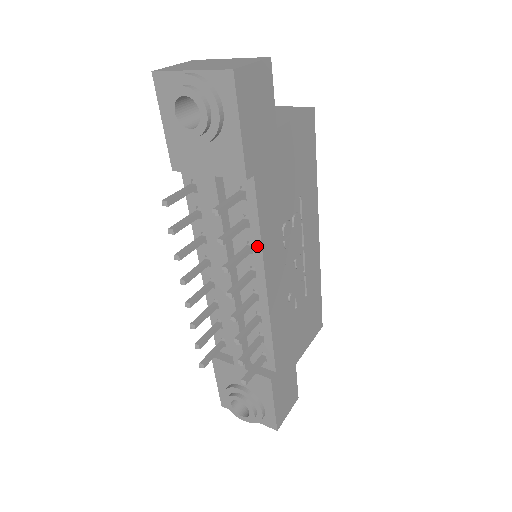
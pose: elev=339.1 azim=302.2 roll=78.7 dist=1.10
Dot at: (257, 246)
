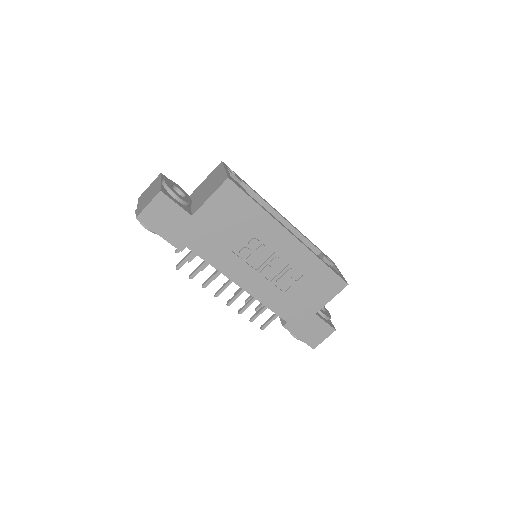
Dot at: (220, 271)
